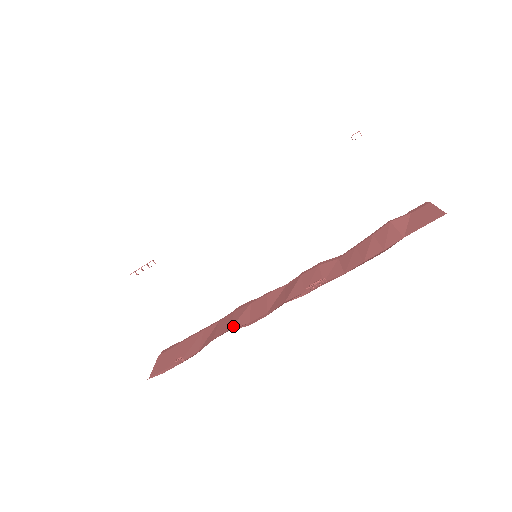
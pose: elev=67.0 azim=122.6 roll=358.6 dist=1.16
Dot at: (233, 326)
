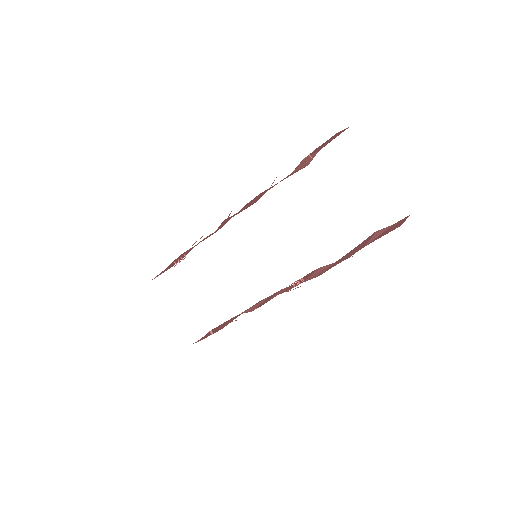
Dot at: (245, 311)
